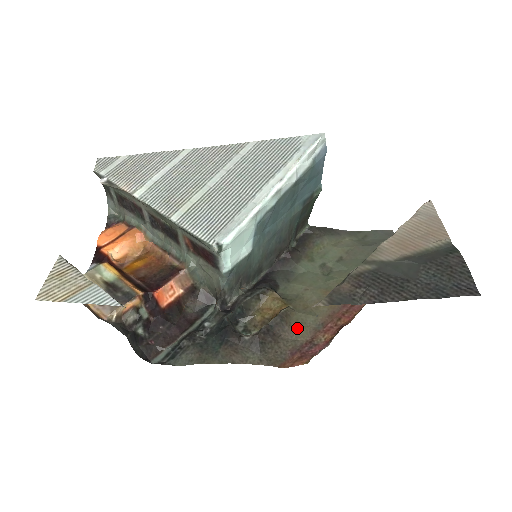
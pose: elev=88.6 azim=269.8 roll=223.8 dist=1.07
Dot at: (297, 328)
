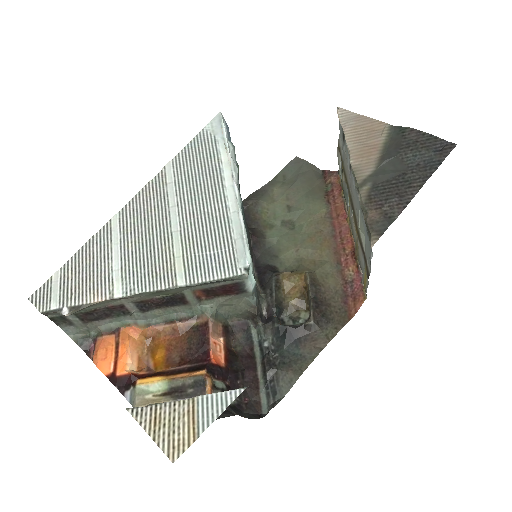
Dot at: (328, 282)
